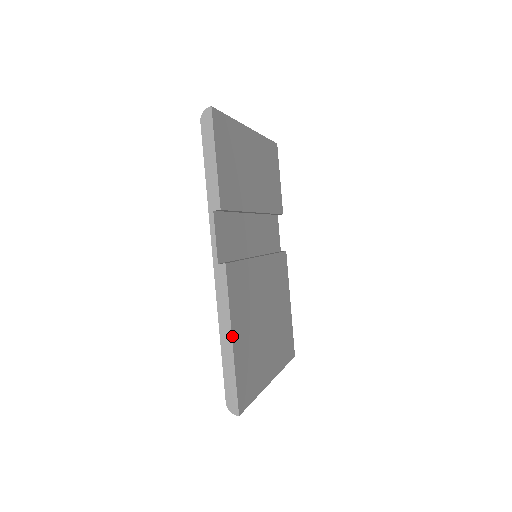
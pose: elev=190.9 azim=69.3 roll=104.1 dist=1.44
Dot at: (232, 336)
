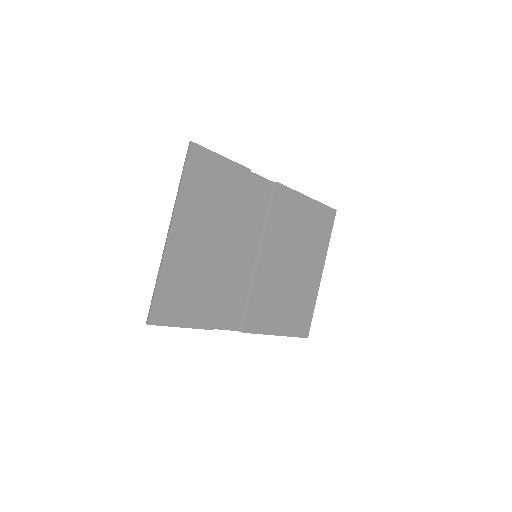
Dot at: (276, 335)
